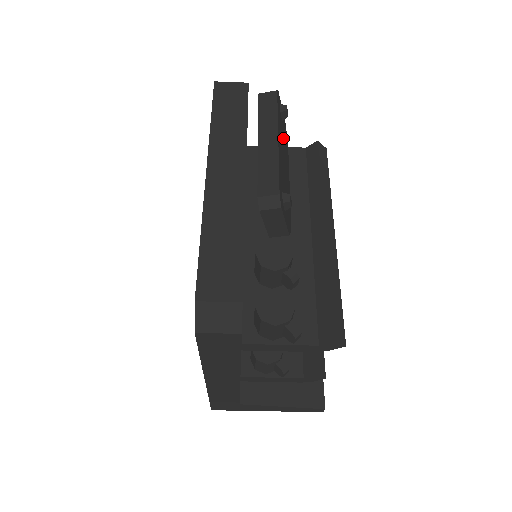
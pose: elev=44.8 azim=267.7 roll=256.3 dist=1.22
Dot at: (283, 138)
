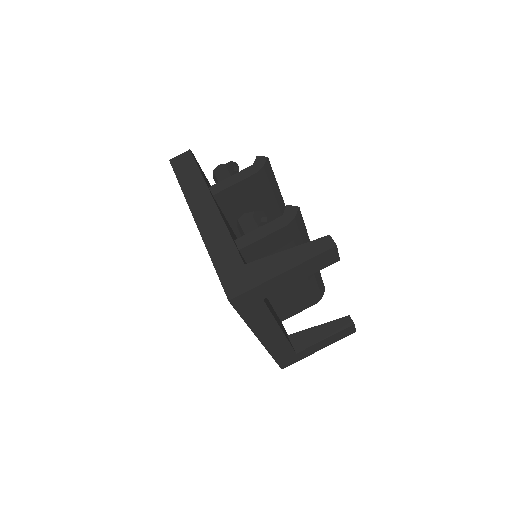
Dot at: occluded
